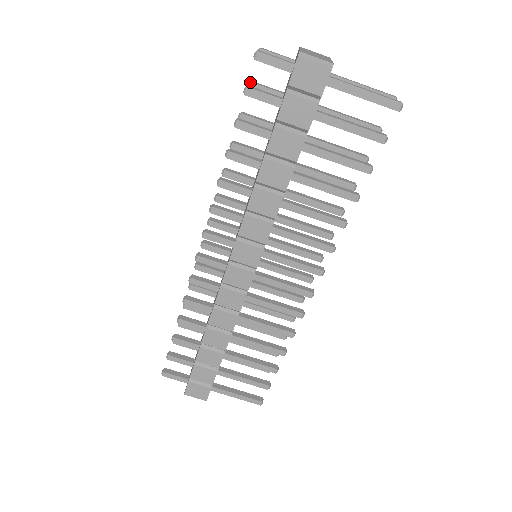
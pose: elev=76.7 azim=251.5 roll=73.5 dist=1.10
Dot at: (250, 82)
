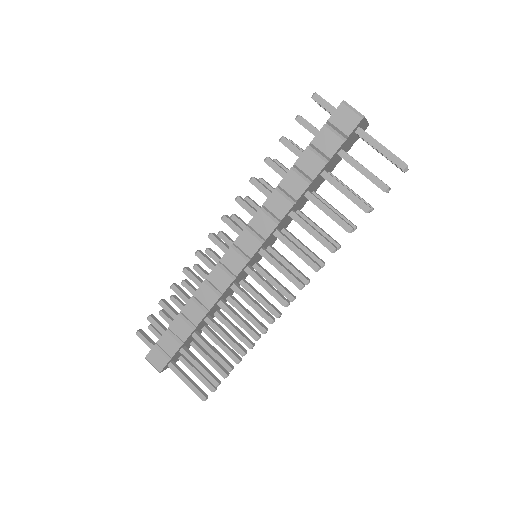
Dot at: (305, 119)
